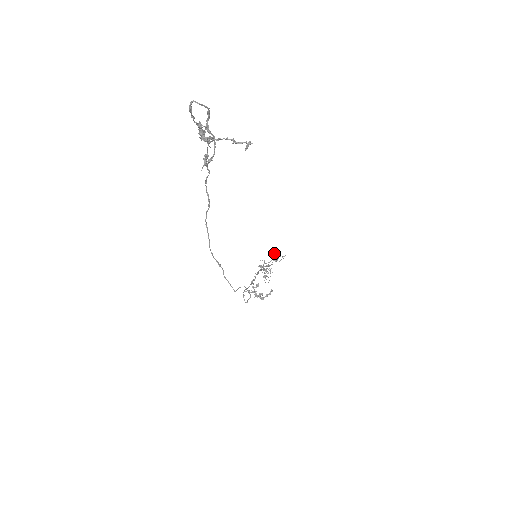
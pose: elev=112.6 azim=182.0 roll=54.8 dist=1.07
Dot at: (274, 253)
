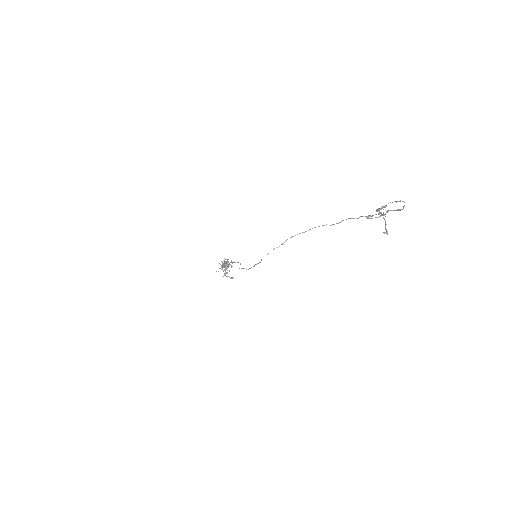
Dot at: occluded
